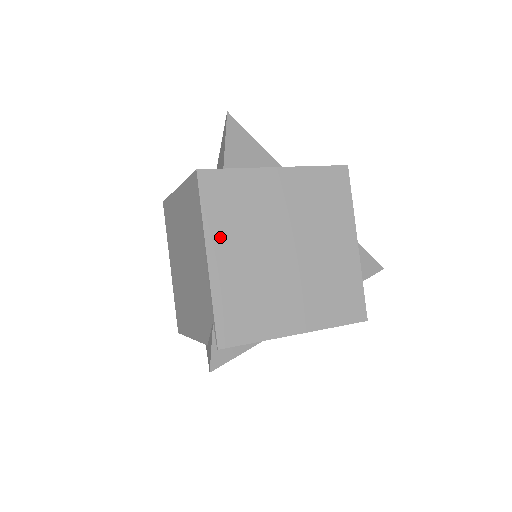
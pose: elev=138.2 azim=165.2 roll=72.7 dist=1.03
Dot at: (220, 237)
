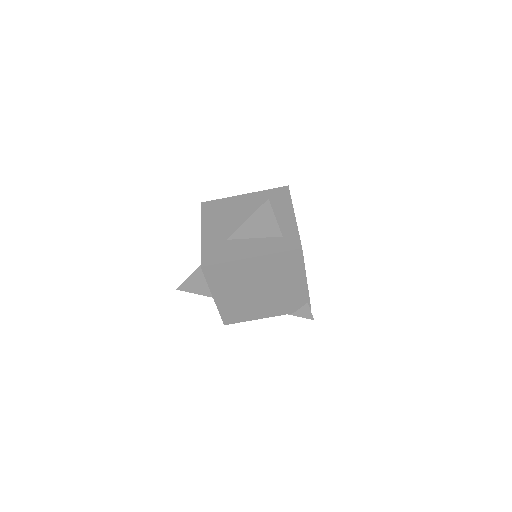
Dot at: occluded
